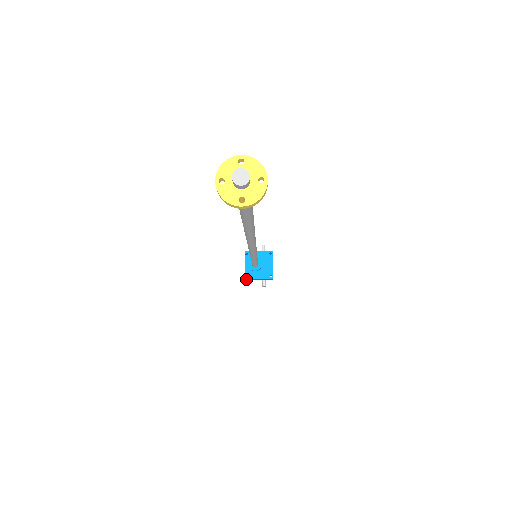
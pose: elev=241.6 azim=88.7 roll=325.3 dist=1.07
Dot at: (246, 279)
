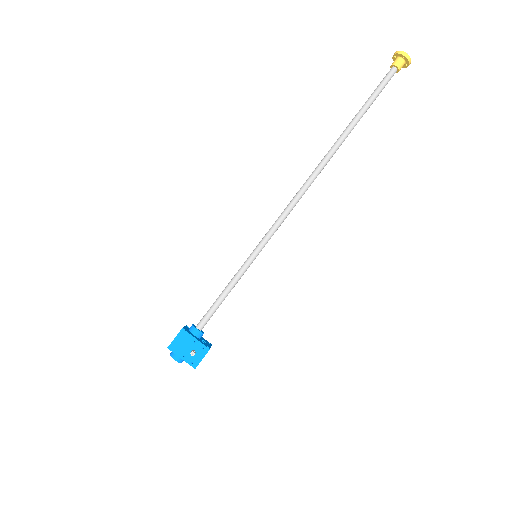
Dot at: (182, 330)
